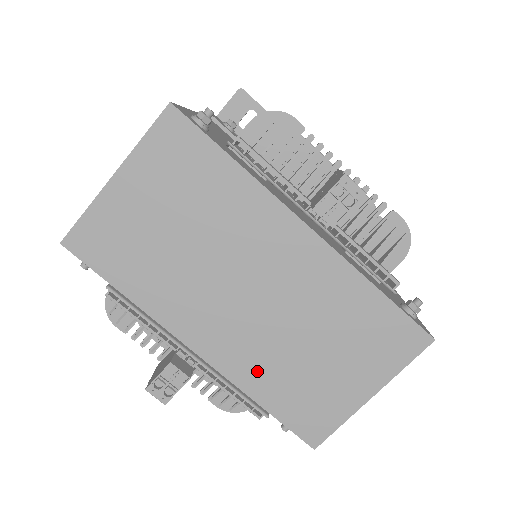
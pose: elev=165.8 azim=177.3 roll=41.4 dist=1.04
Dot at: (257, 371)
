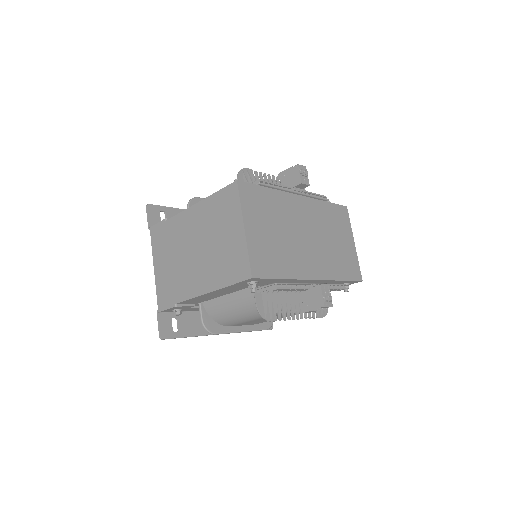
Dot at: (332, 267)
